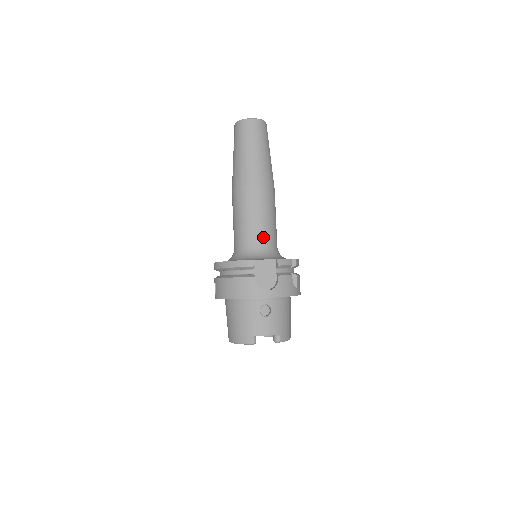
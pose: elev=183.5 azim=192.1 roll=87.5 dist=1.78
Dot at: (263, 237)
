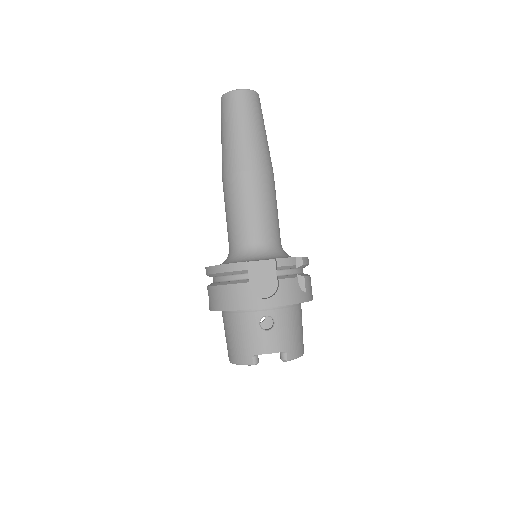
Dot at: (260, 233)
